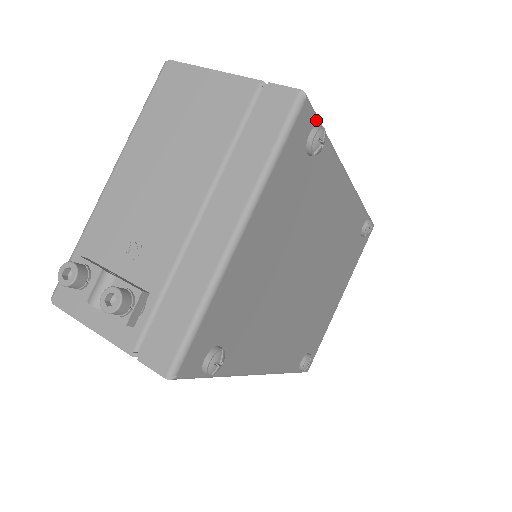
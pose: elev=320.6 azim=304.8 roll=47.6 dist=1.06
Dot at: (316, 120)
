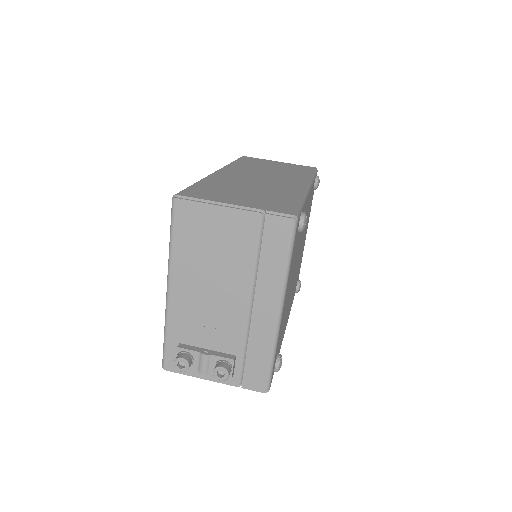
Dot at: (300, 214)
